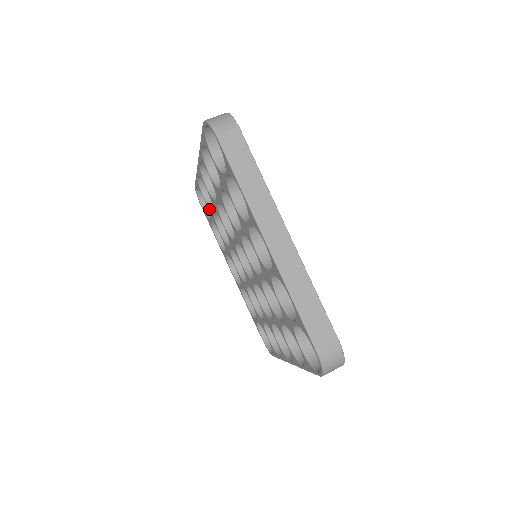
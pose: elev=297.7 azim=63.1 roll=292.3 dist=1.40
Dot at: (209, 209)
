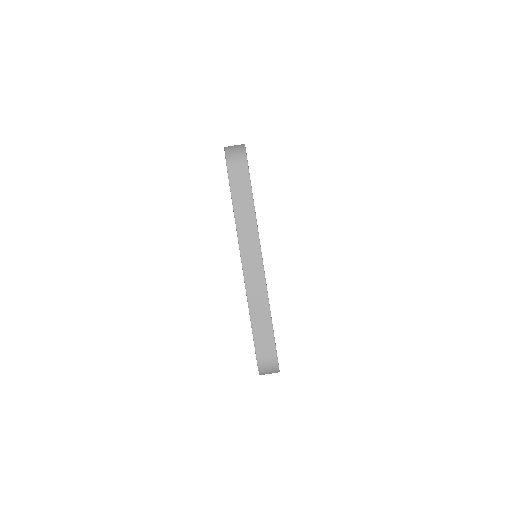
Dot at: occluded
